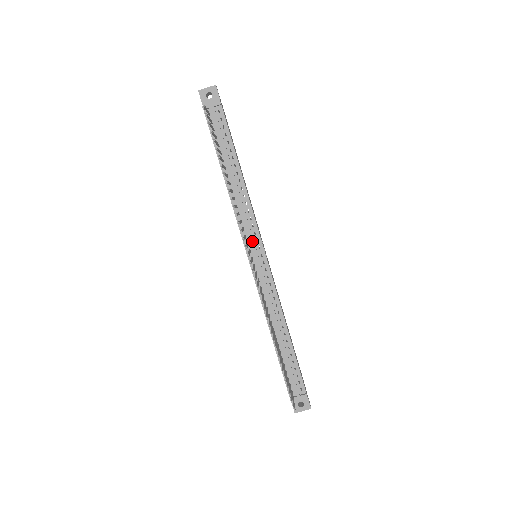
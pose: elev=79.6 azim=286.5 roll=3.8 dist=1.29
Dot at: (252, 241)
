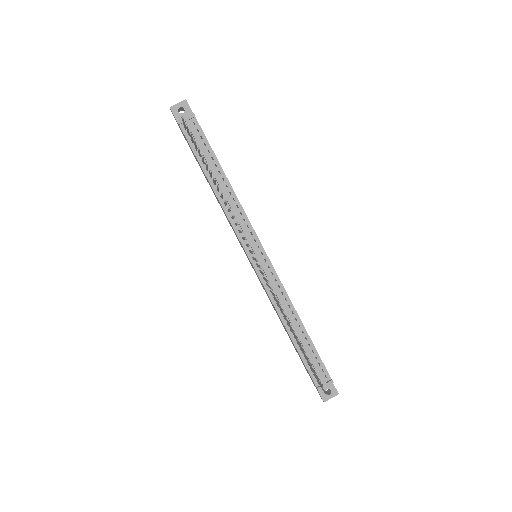
Dot at: (250, 242)
